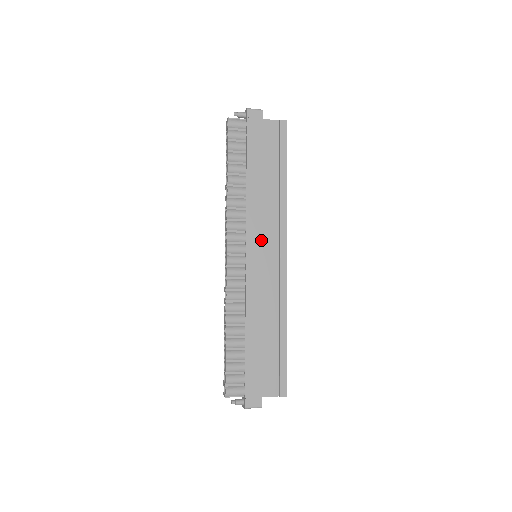
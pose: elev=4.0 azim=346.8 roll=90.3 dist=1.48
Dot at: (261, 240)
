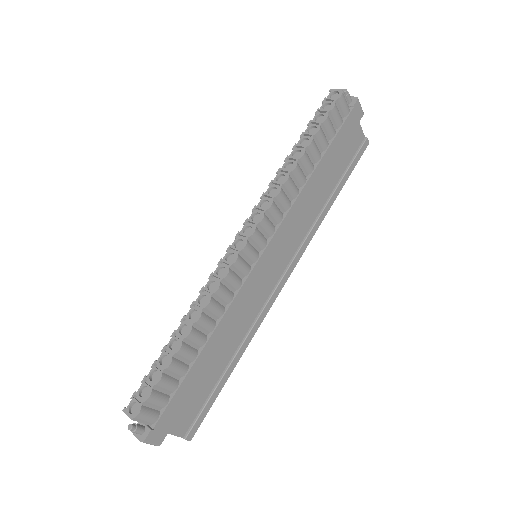
Dot at: (282, 246)
